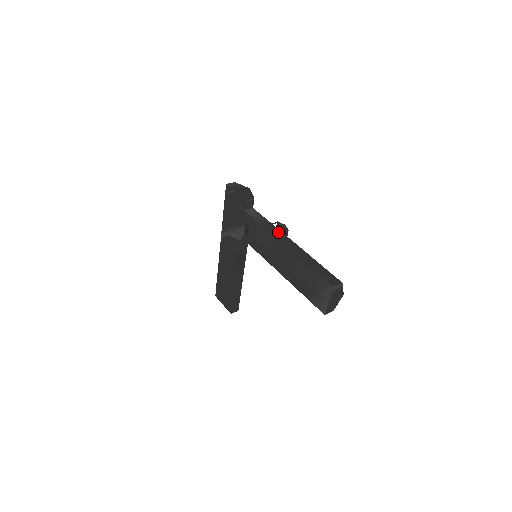
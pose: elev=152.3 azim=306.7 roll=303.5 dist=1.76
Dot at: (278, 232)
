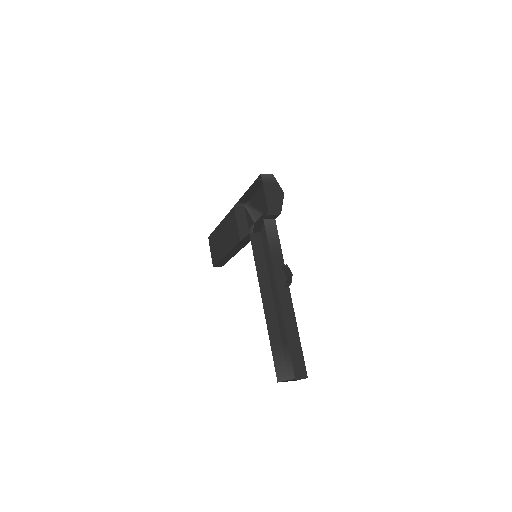
Dot at: (282, 272)
